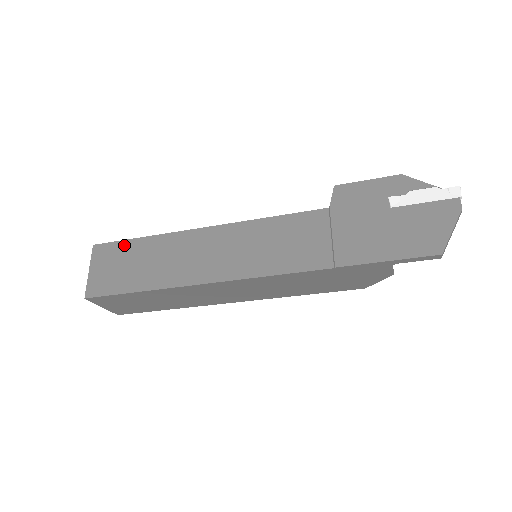
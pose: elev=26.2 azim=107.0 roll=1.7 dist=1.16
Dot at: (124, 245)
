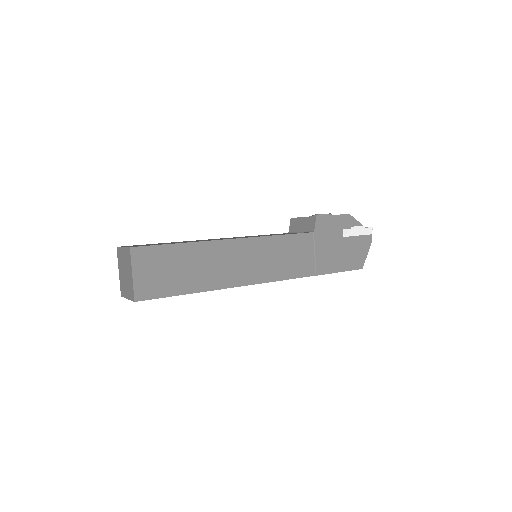
Dot at: (165, 250)
